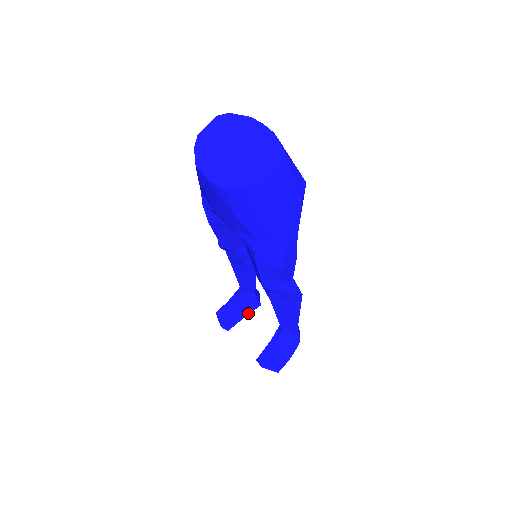
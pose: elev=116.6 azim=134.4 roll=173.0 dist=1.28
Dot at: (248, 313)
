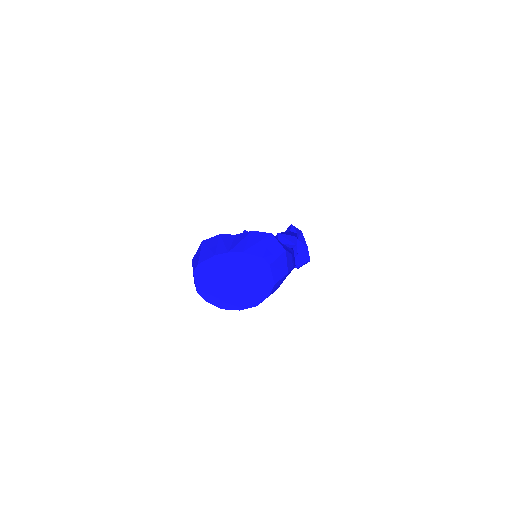
Dot at: occluded
